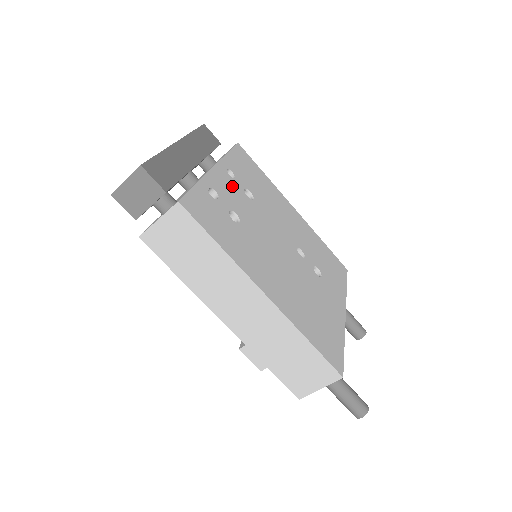
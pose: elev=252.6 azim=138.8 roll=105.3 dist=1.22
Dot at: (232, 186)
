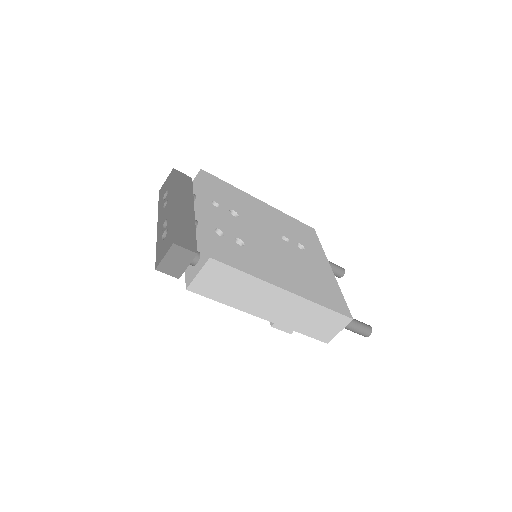
Dot at: (223, 215)
